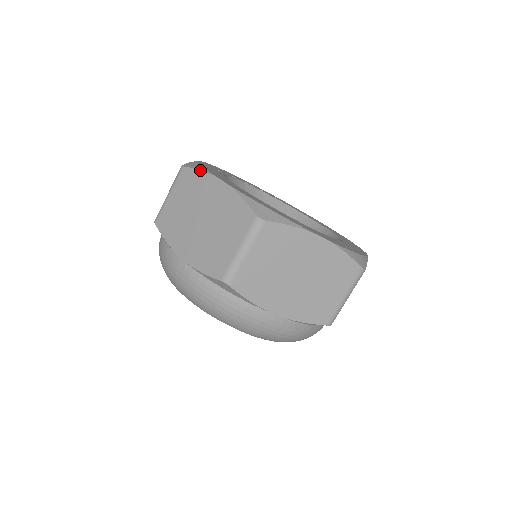
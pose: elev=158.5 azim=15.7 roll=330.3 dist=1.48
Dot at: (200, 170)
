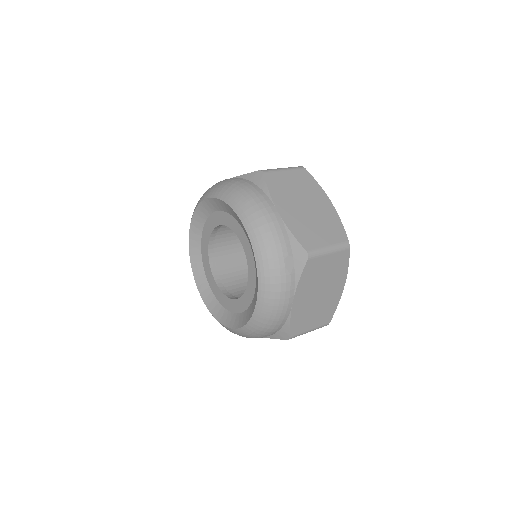
Dot at: occluded
